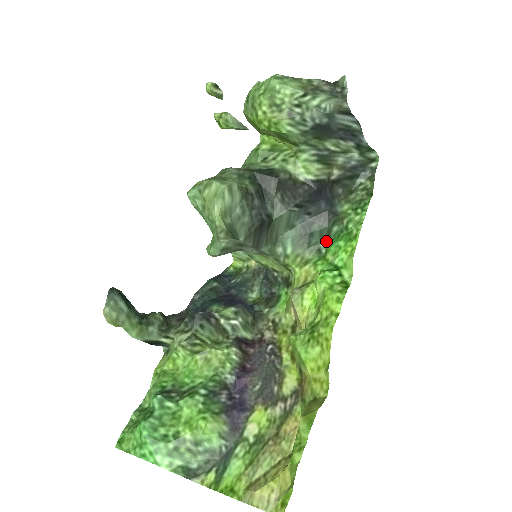
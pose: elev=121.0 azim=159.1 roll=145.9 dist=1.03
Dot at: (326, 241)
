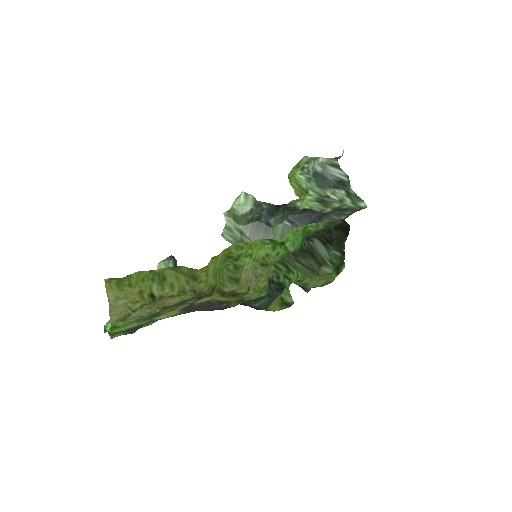
Dot at: (301, 248)
